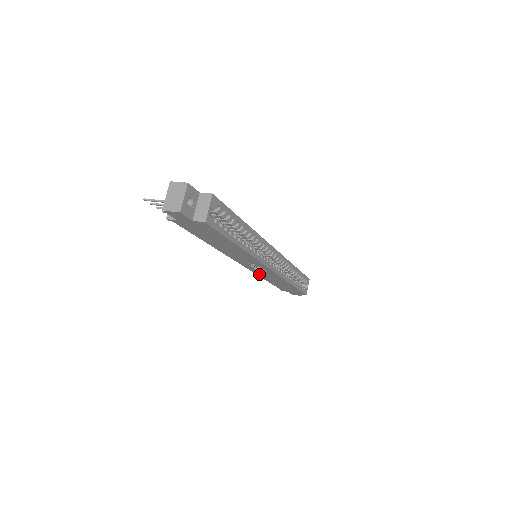
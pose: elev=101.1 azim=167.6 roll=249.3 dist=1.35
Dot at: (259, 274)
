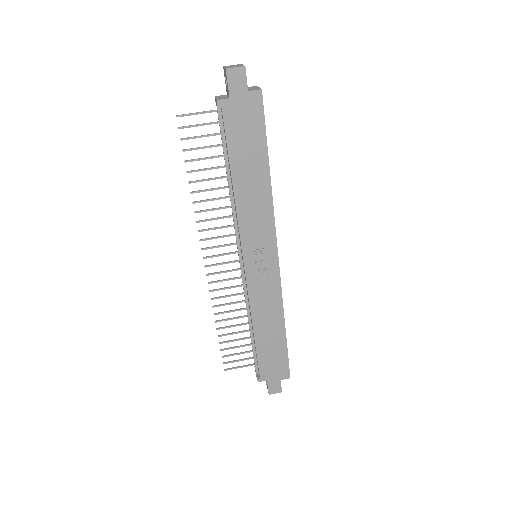
Dot at: (253, 300)
